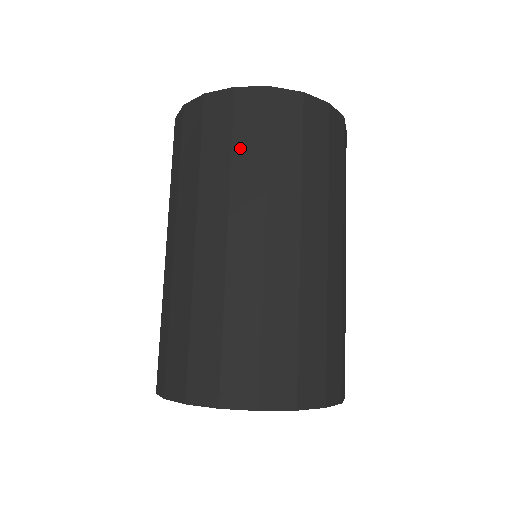
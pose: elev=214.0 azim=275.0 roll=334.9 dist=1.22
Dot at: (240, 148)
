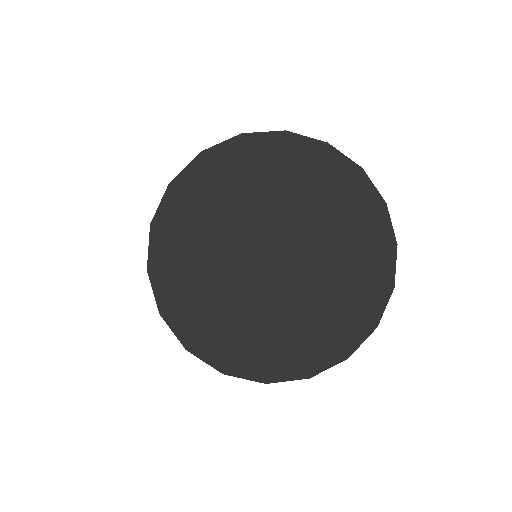
Dot at: occluded
